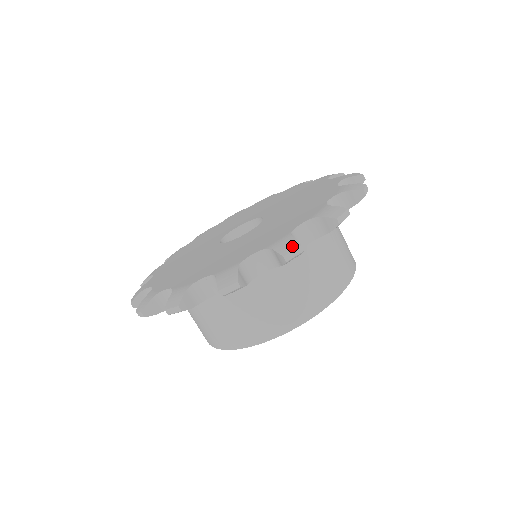
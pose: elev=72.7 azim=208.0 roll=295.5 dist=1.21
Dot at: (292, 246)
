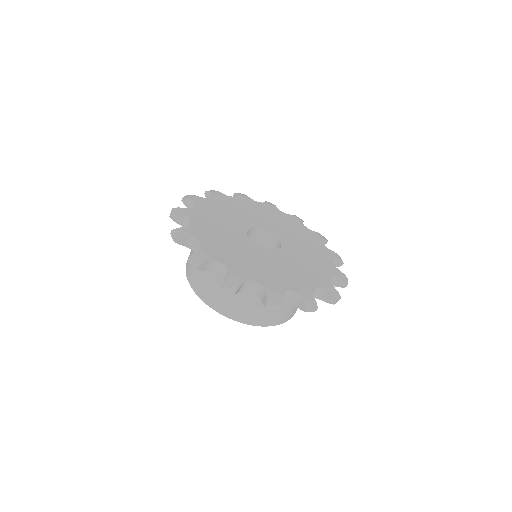
Dot at: (233, 287)
